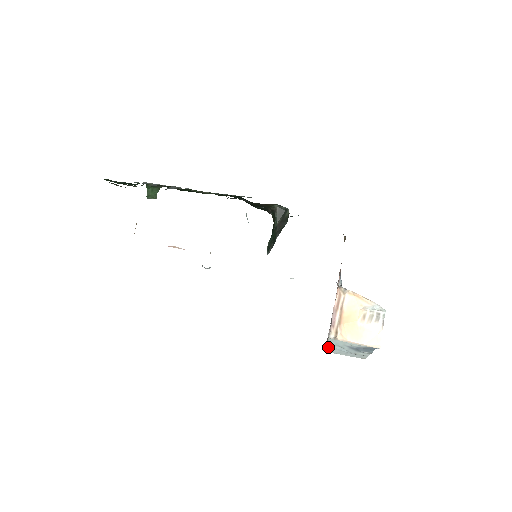
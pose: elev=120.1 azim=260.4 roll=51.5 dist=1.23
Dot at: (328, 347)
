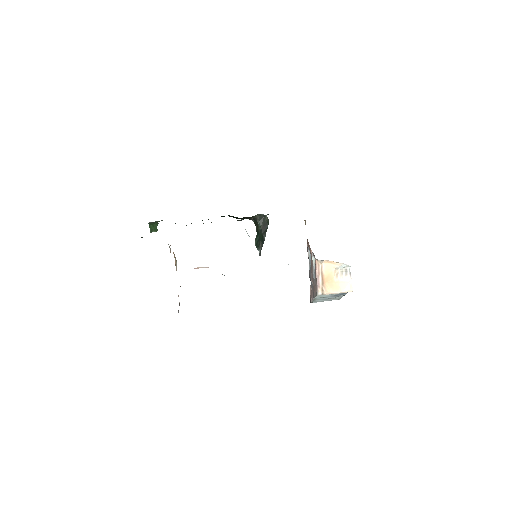
Dot at: (315, 300)
